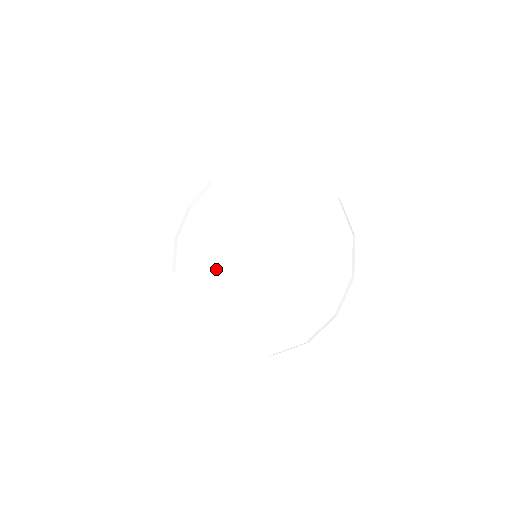
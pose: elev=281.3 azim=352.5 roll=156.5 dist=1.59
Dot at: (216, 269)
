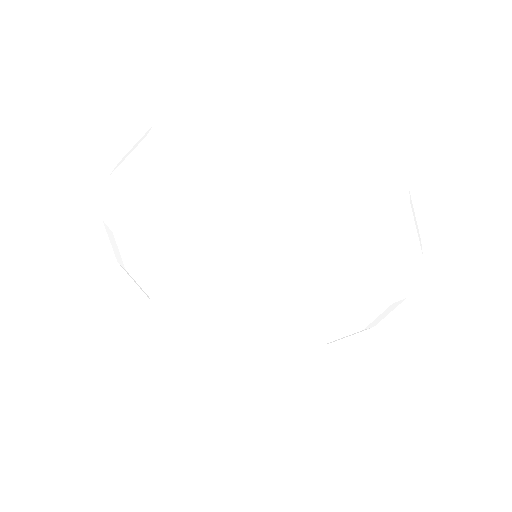
Dot at: (210, 292)
